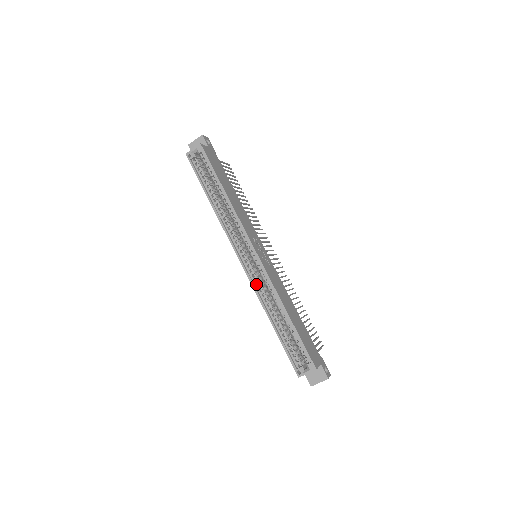
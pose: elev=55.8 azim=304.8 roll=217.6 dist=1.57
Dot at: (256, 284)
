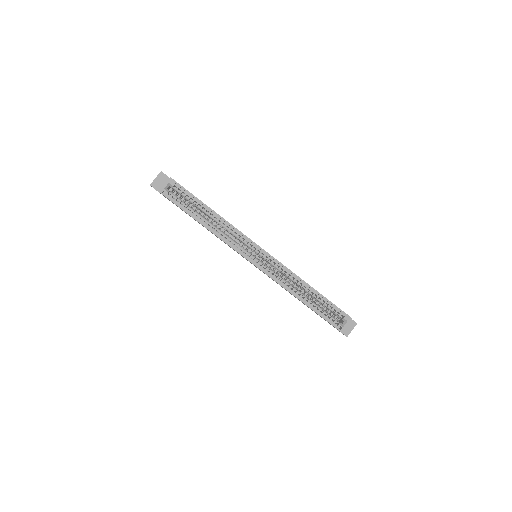
Dot at: (274, 276)
